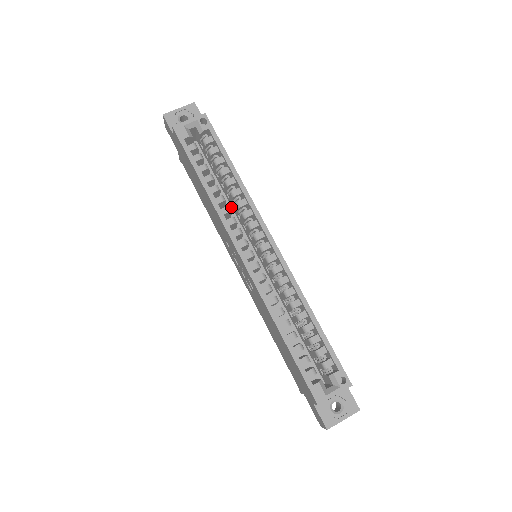
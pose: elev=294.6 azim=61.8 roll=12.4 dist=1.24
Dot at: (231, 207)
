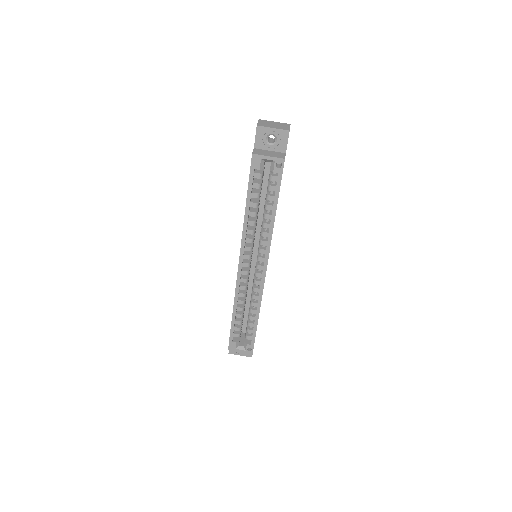
Dot at: occluded
